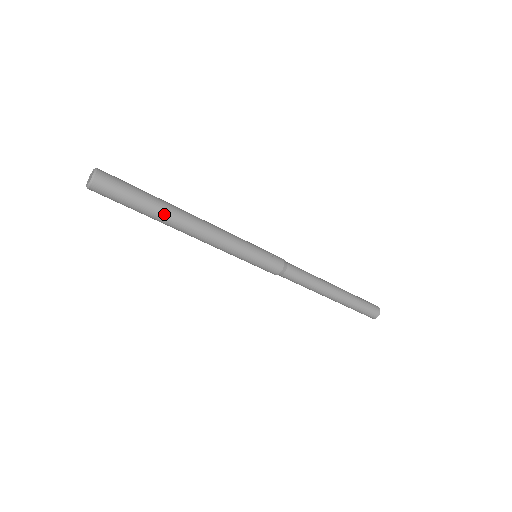
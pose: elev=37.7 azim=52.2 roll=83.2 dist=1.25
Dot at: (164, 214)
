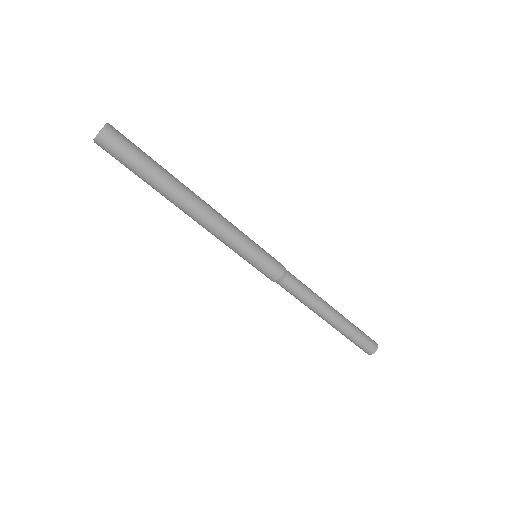
Dot at: (172, 180)
